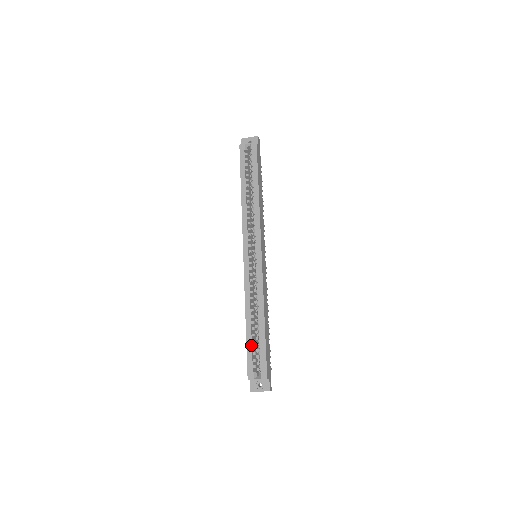
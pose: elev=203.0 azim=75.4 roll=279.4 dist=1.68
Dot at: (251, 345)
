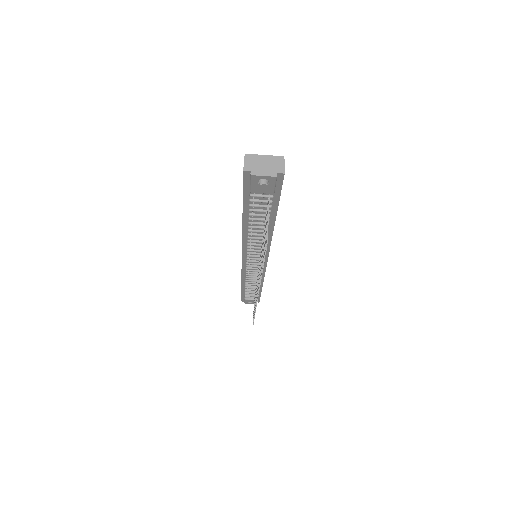
Dot at: occluded
